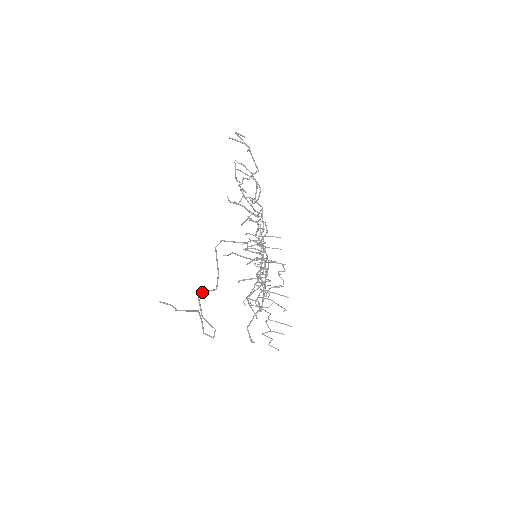
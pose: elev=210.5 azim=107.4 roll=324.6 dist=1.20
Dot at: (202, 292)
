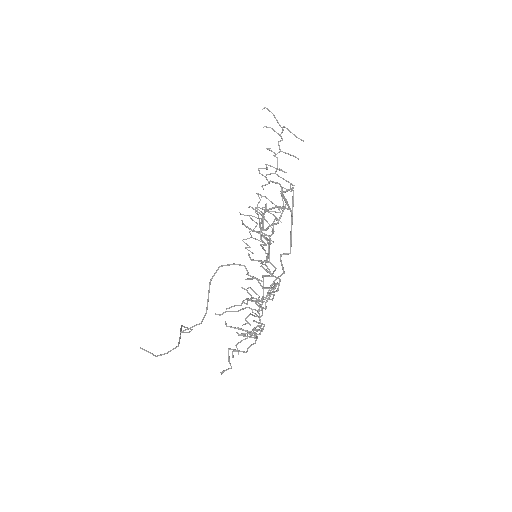
Dot at: occluded
